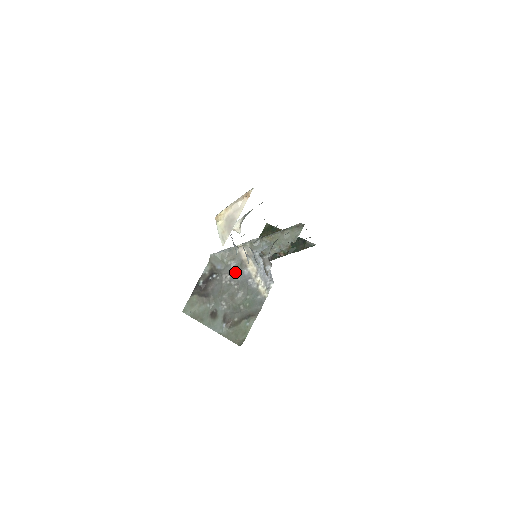
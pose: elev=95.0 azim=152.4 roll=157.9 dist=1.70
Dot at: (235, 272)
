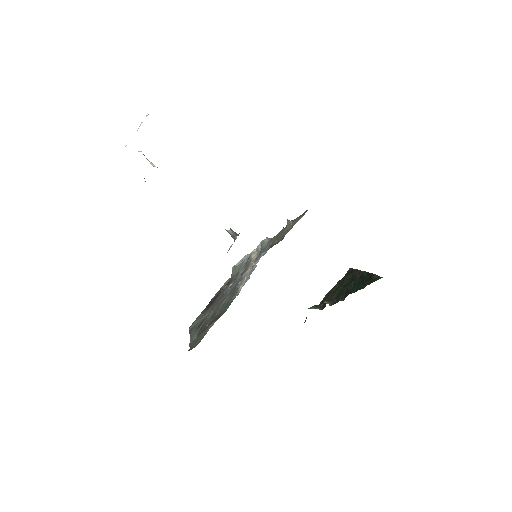
Dot at: (237, 279)
